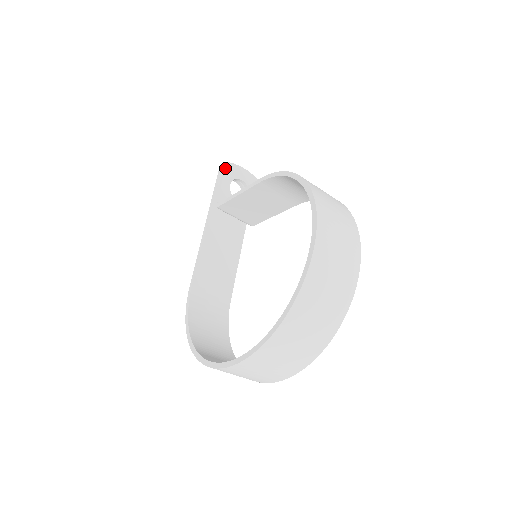
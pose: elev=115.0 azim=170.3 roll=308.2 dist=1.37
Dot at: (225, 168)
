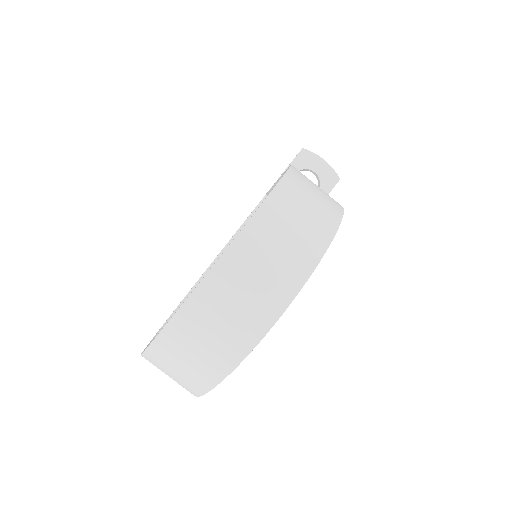
Dot at: (297, 154)
